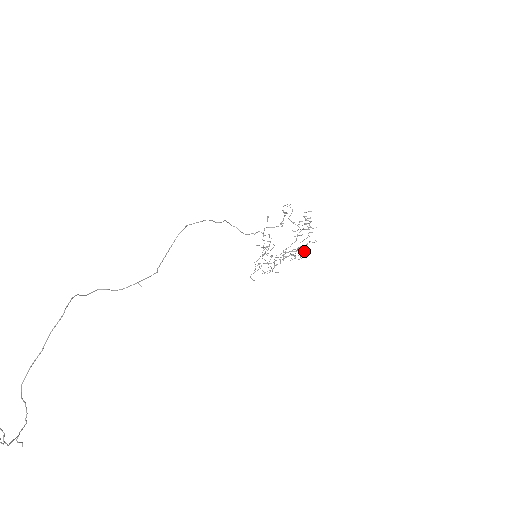
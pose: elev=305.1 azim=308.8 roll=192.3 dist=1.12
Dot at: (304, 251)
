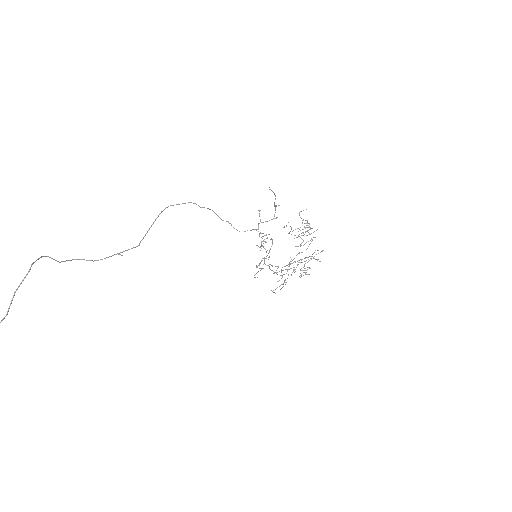
Dot at: (310, 256)
